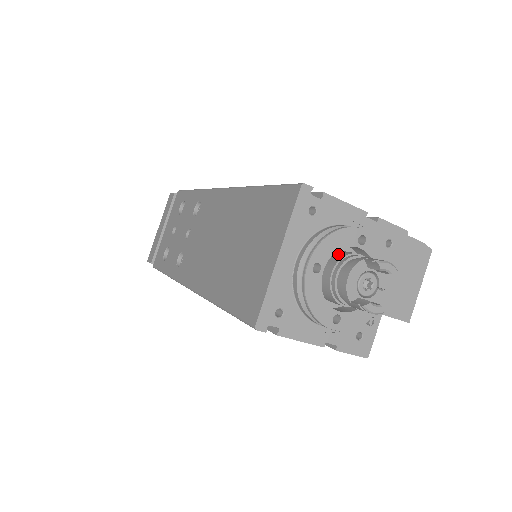
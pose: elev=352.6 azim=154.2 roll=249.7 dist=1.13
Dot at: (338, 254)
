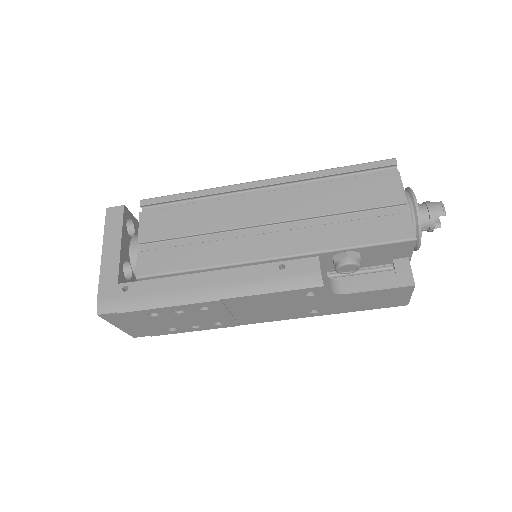
Dot at: occluded
